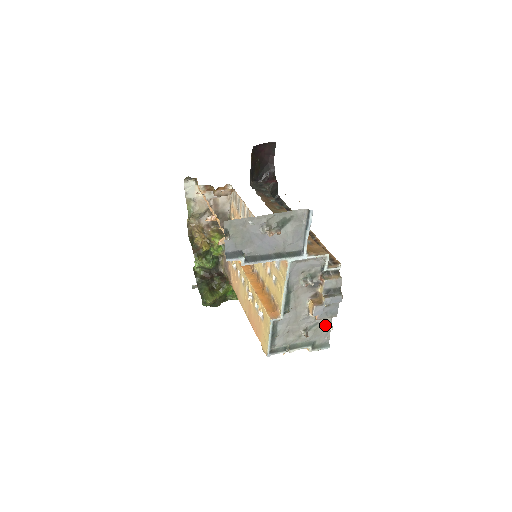
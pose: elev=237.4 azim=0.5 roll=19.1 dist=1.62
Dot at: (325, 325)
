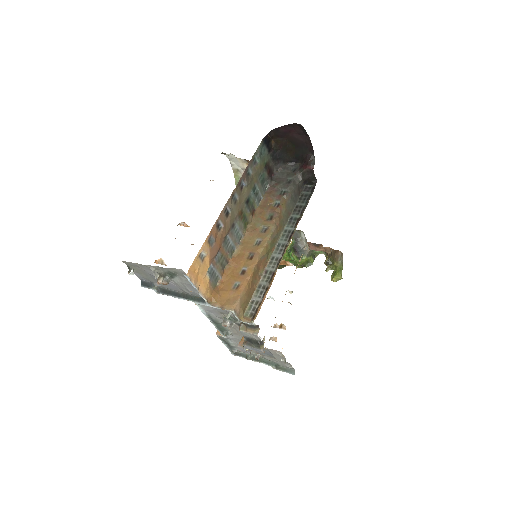
Dot at: (279, 357)
